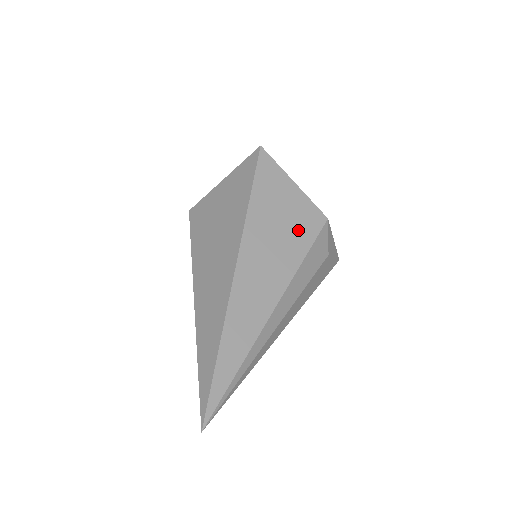
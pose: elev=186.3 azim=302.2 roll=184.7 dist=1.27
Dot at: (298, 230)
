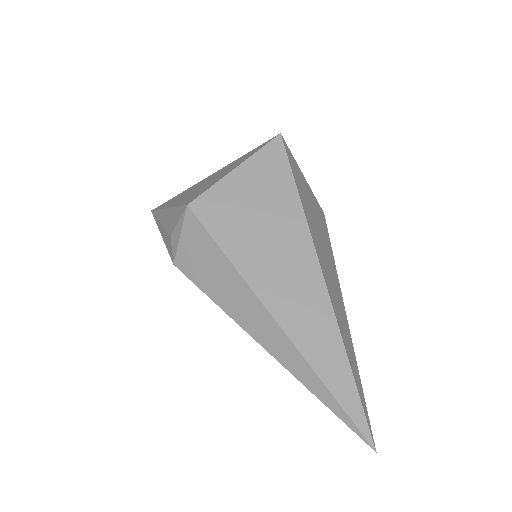
Dot at: (322, 227)
